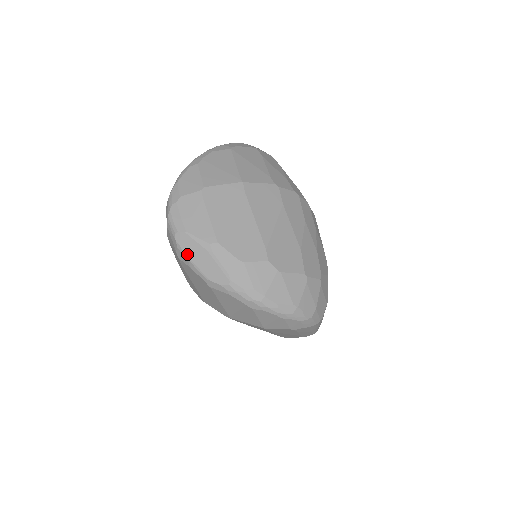
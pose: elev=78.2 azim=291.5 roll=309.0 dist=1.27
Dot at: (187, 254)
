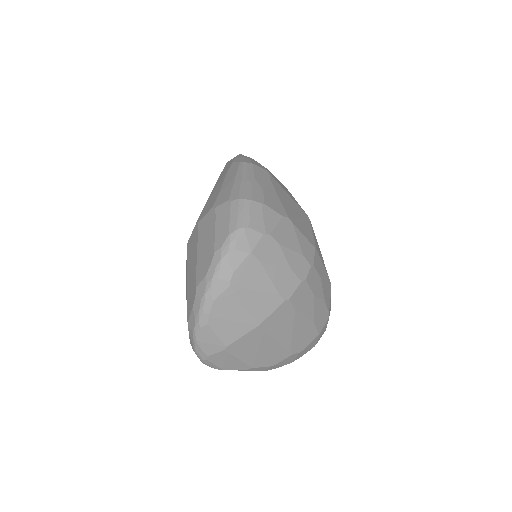
Dot at: occluded
